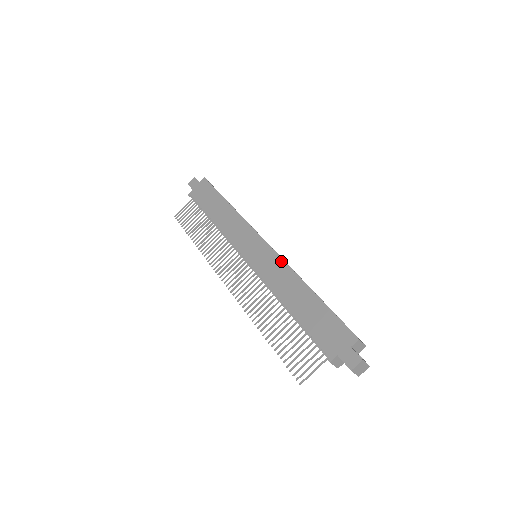
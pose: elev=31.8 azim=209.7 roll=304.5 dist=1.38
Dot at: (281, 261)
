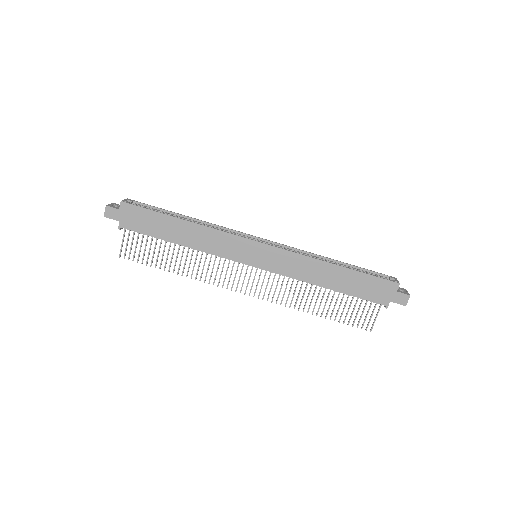
Dot at: (293, 254)
